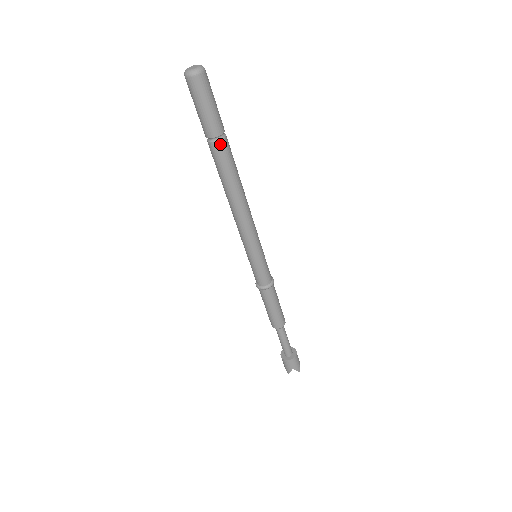
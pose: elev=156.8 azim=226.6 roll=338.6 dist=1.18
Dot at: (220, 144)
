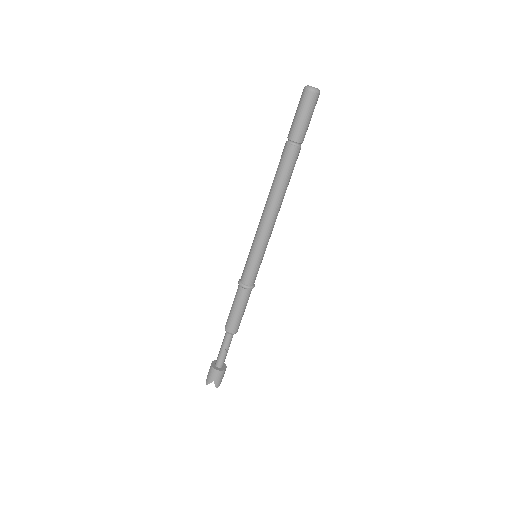
Dot at: (294, 149)
